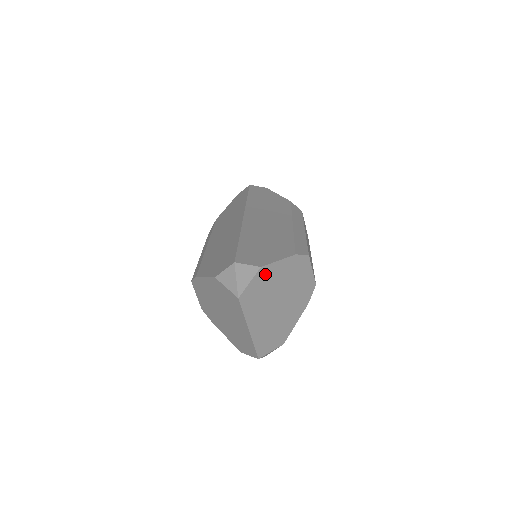
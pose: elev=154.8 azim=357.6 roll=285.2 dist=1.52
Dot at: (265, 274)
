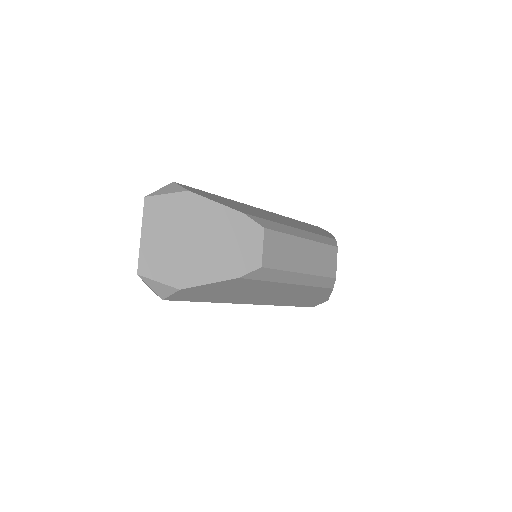
Dot at: (191, 201)
